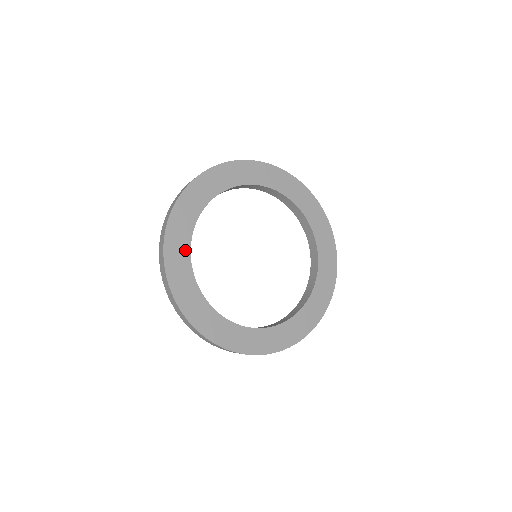
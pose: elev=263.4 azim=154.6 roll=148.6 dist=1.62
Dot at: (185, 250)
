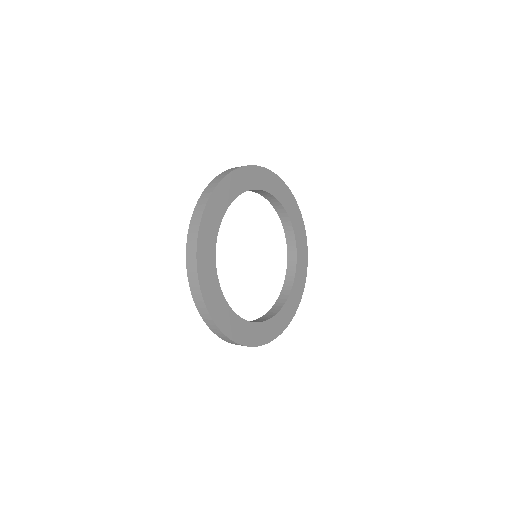
Dot at: (220, 297)
